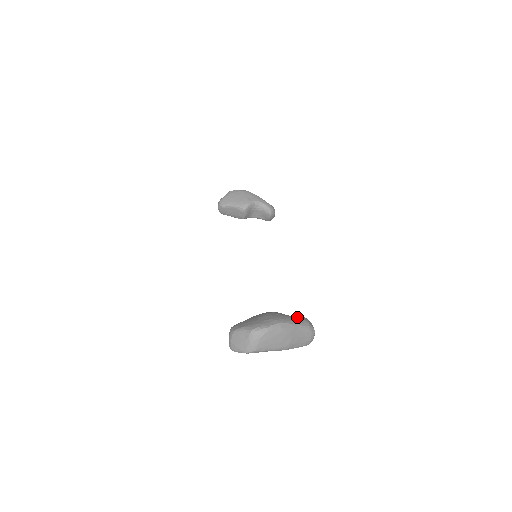
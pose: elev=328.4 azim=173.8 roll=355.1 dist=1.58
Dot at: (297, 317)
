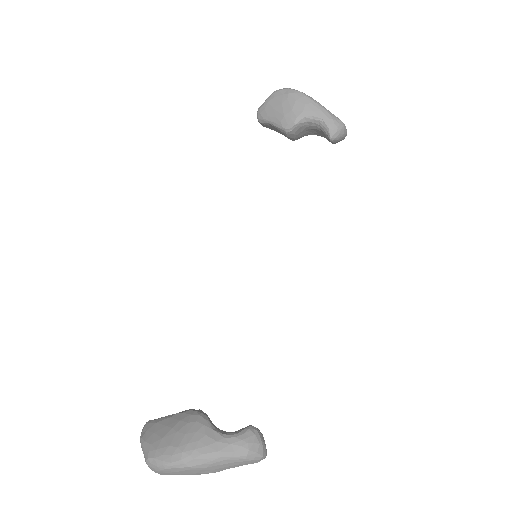
Dot at: (230, 438)
